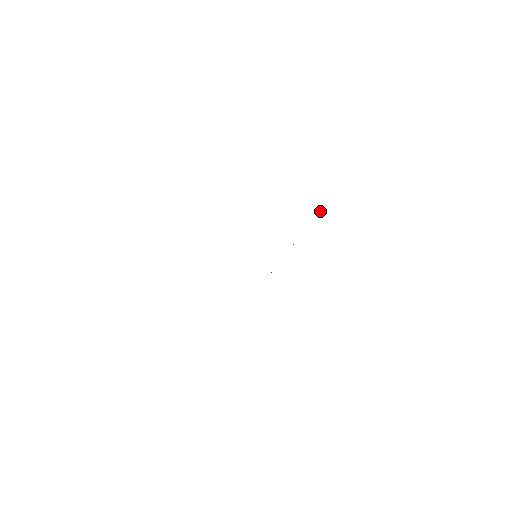
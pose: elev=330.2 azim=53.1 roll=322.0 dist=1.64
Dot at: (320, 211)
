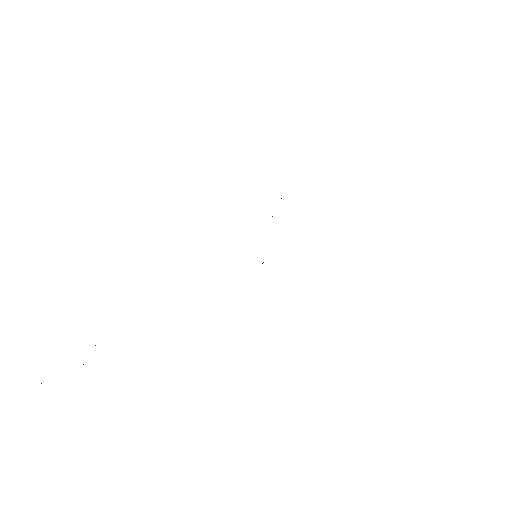
Dot at: occluded
